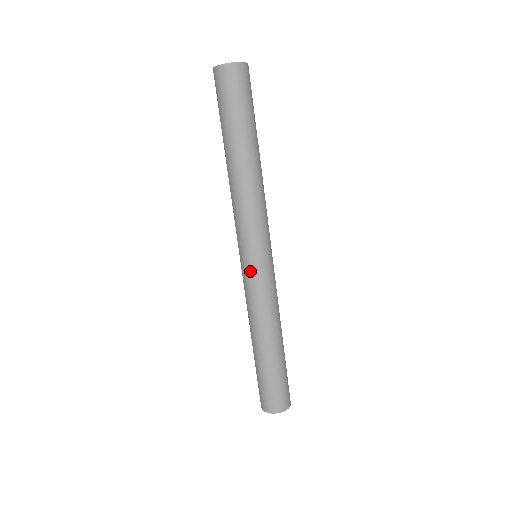
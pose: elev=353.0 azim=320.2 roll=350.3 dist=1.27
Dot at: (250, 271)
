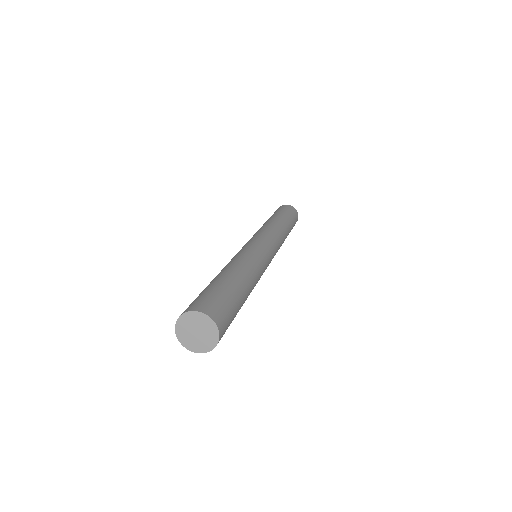
Dot at: (254, 244)
